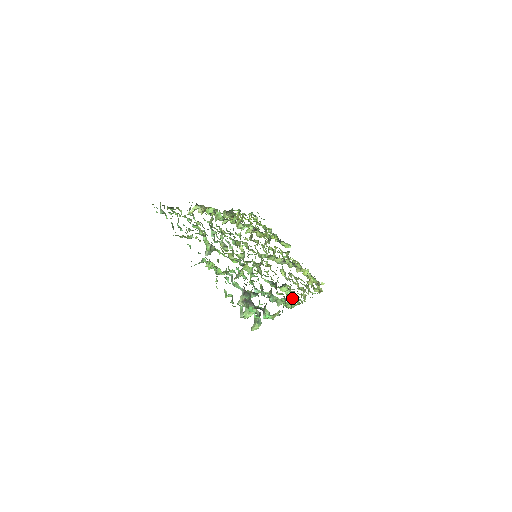
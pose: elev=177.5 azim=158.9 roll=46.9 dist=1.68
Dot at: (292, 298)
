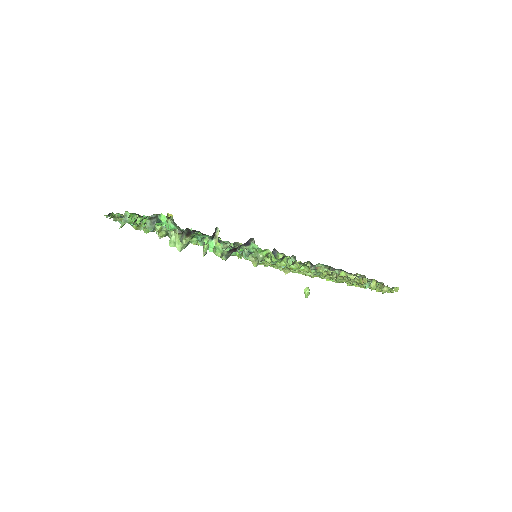
Dot at: (292, 262)
